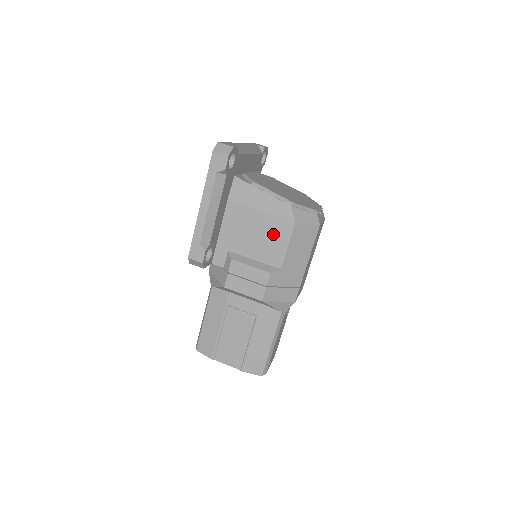
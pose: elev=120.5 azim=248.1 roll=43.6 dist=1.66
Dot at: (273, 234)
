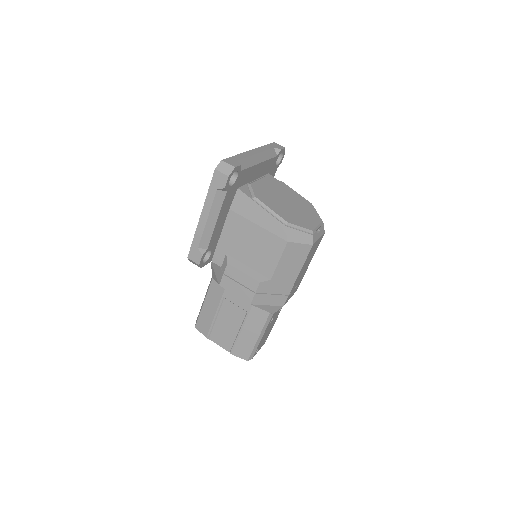
Dot at: (267, 248)
